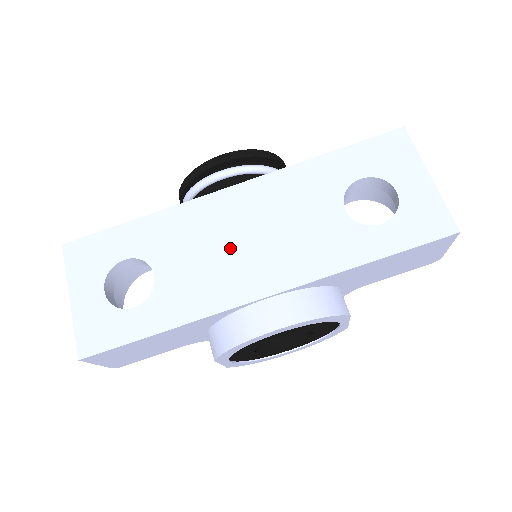
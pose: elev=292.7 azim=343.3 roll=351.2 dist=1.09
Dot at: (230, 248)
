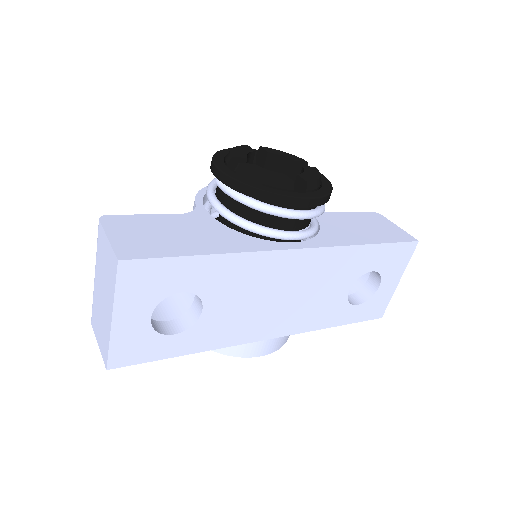
Dot at: (269, 301)
